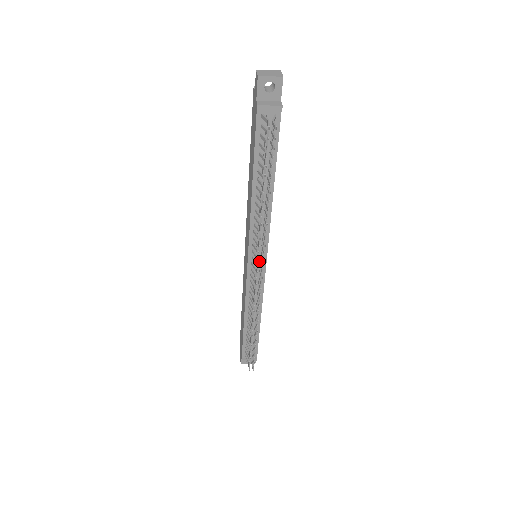
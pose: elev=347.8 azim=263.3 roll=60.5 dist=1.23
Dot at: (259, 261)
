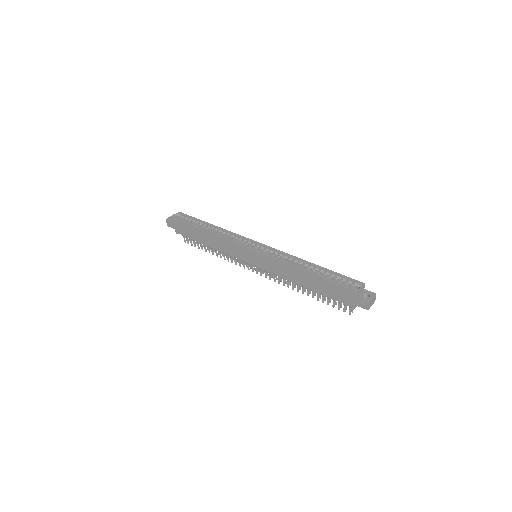
Dot at: occluded
